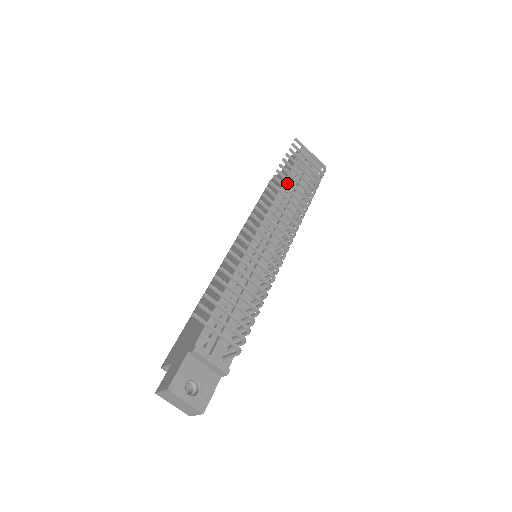
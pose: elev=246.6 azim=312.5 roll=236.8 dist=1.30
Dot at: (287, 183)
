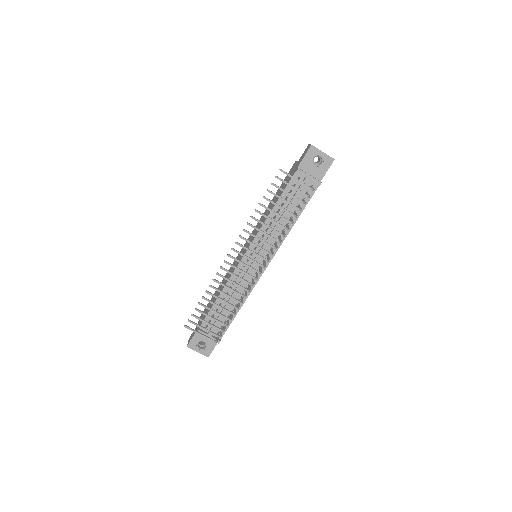
Dot at: (283, 196)
